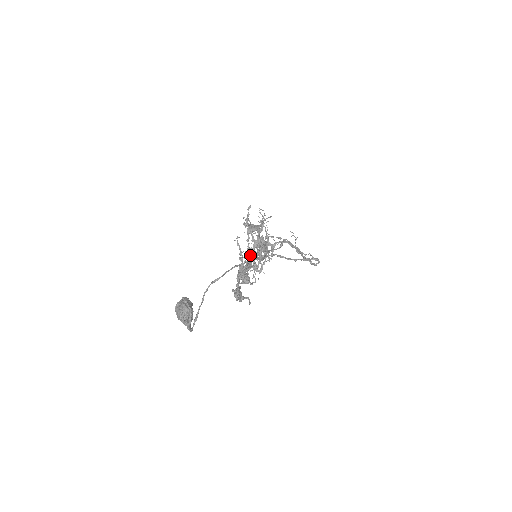
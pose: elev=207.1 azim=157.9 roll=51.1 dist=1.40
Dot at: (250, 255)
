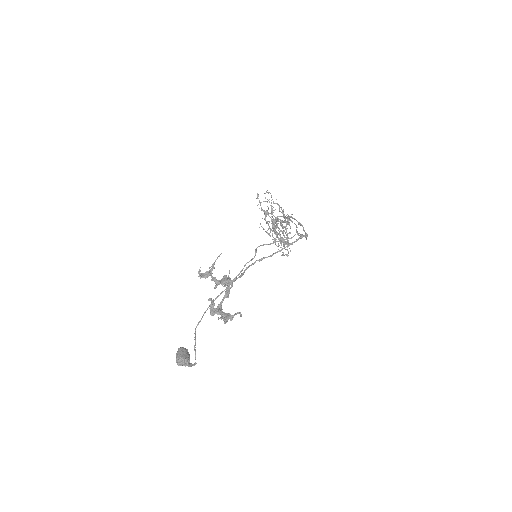
Dot at: occluded
